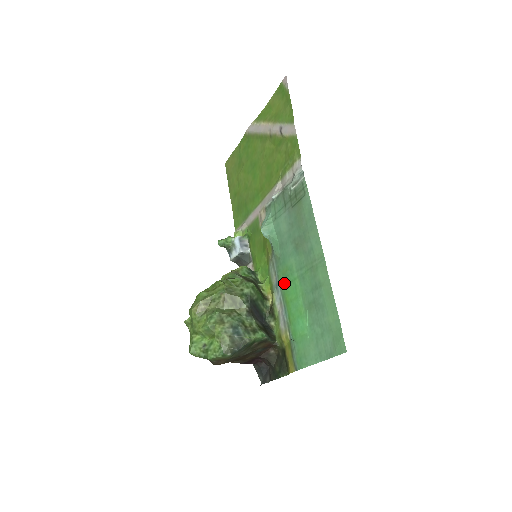
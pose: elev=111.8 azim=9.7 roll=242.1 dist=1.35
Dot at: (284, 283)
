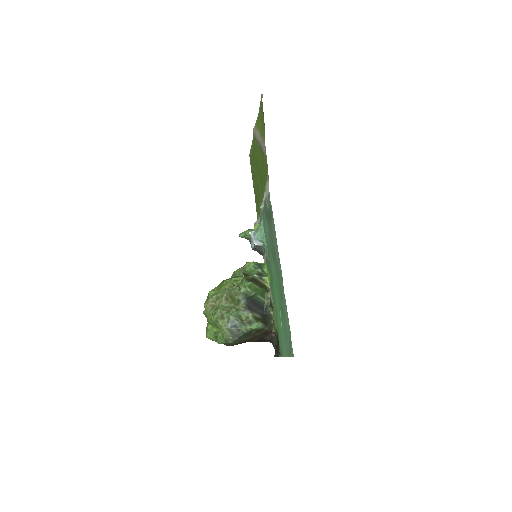
Dot at: (271, 284)
